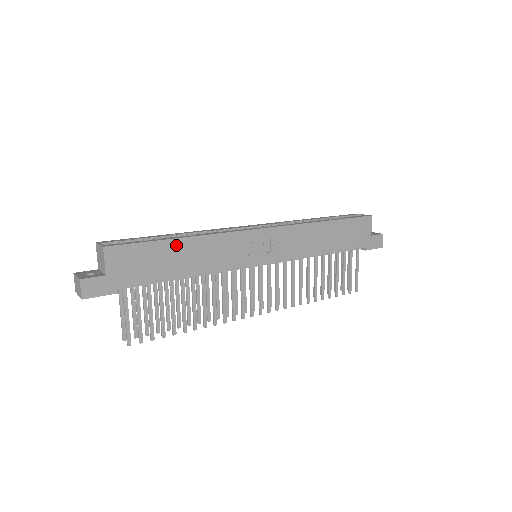
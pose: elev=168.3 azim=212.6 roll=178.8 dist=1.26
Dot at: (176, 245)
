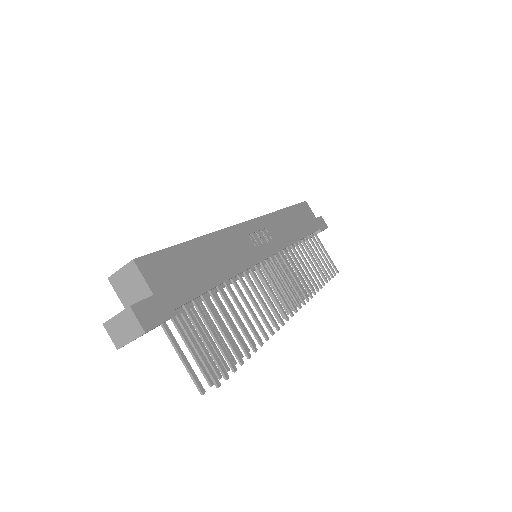
Dot at: (196, 247)
